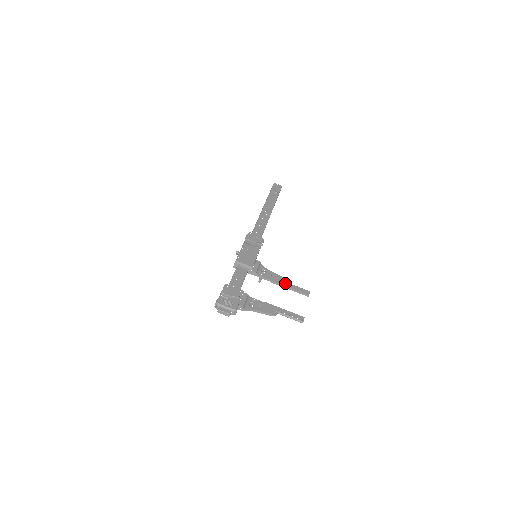
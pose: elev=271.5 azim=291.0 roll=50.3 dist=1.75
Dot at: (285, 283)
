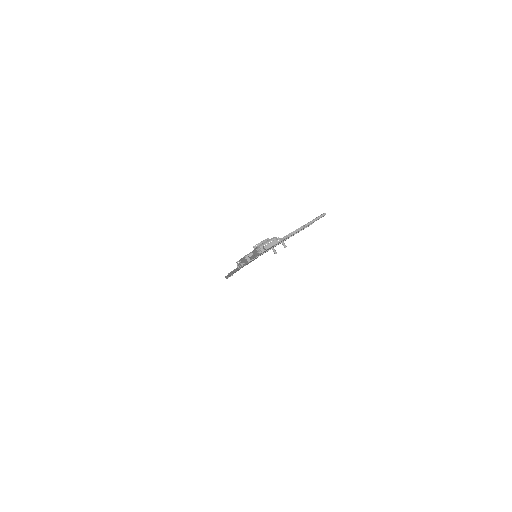
Dot at: occluded
